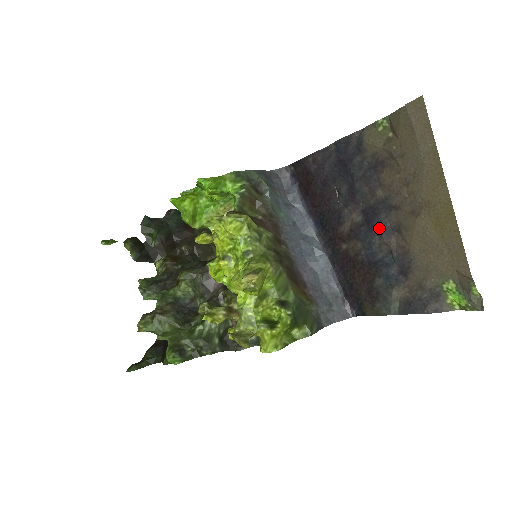
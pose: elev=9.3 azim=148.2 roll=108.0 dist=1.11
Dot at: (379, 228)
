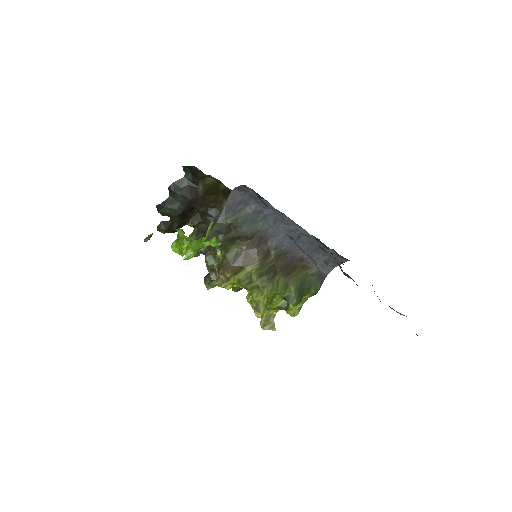
Dot at: occluded
